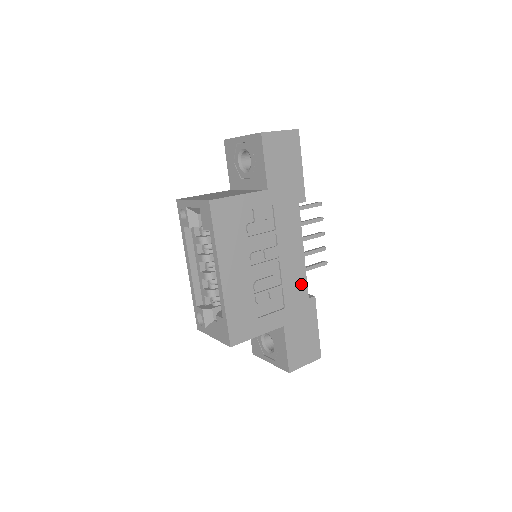
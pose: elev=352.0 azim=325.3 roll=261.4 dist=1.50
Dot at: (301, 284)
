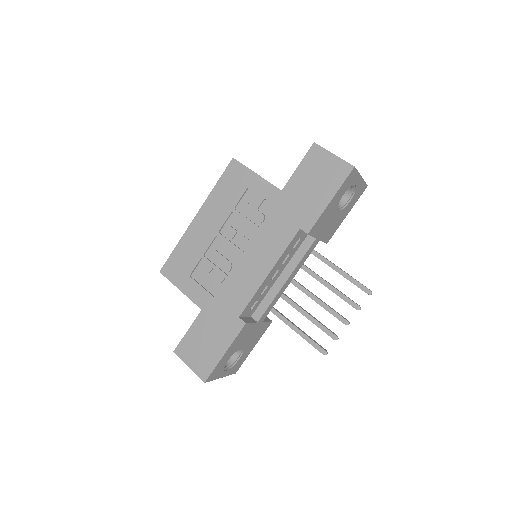
Dot at: (243, 297)
